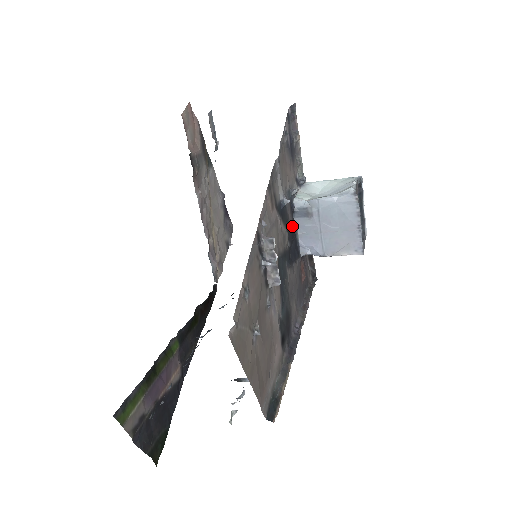
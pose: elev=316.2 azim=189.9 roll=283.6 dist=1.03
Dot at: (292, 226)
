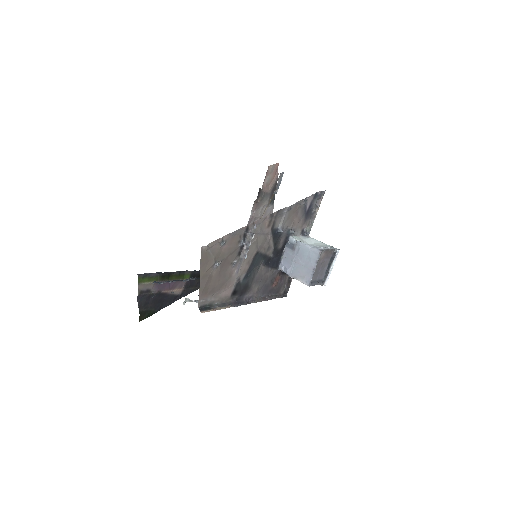
Dot at: (280, 248)
